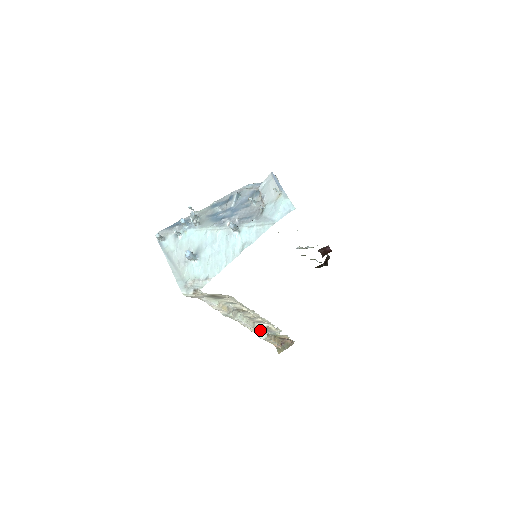
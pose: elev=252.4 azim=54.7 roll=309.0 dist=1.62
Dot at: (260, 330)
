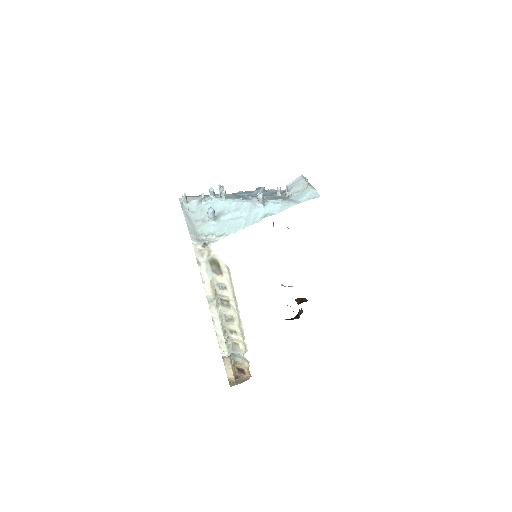
Dot at: (227, 344)
